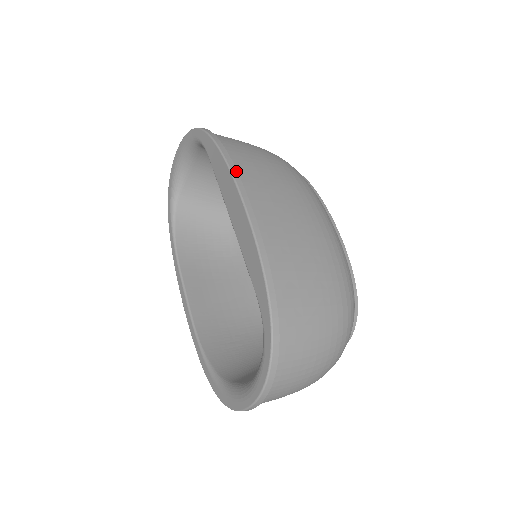
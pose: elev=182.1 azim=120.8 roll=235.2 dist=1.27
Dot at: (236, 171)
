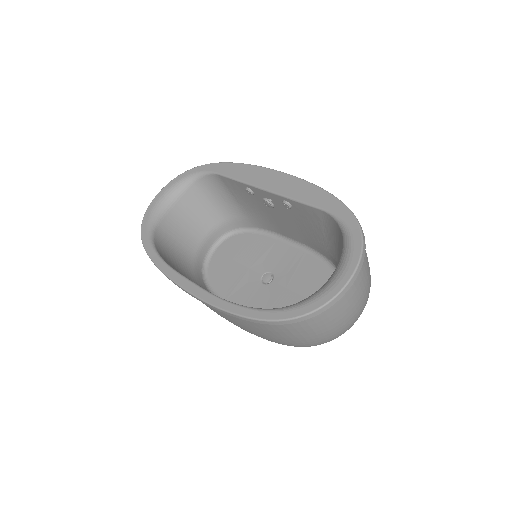
Dot at: occluded
